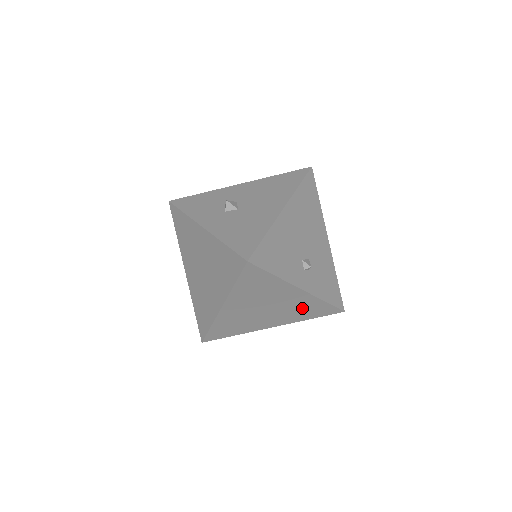
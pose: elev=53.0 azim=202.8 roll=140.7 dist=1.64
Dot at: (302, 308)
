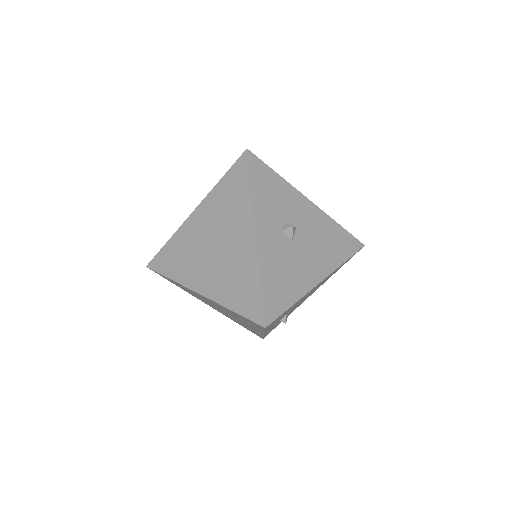
Dot at: occluded
